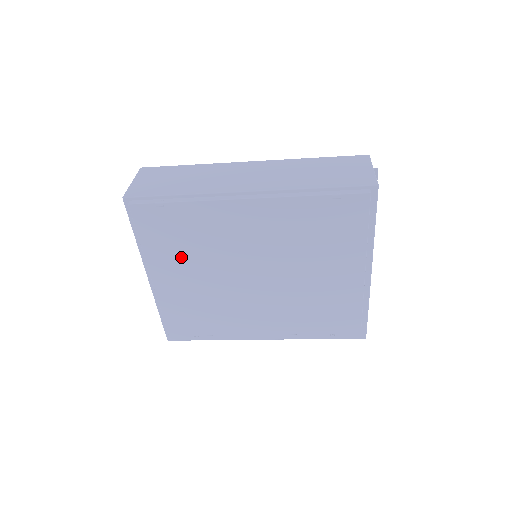
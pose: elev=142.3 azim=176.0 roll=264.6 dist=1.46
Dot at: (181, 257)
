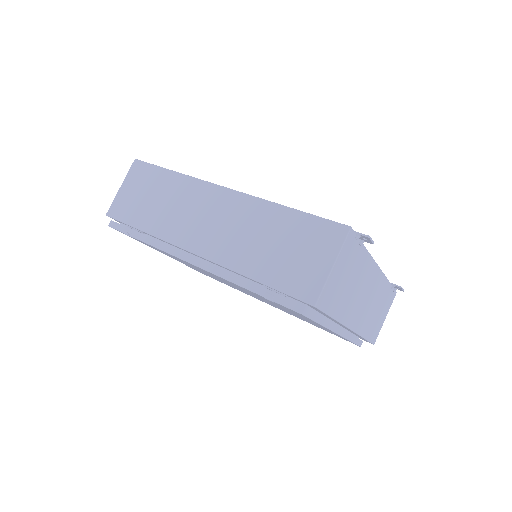
Dot at: (174, 258)
